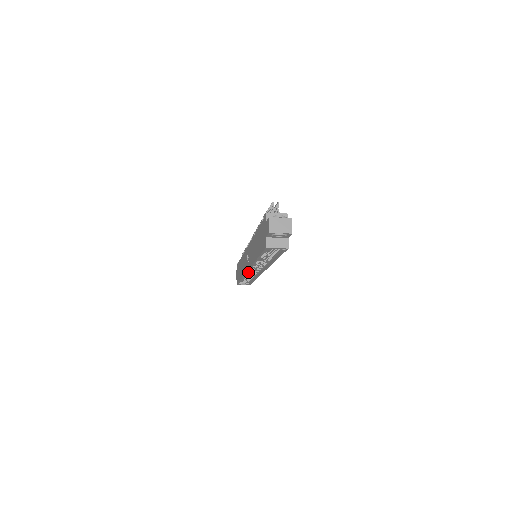
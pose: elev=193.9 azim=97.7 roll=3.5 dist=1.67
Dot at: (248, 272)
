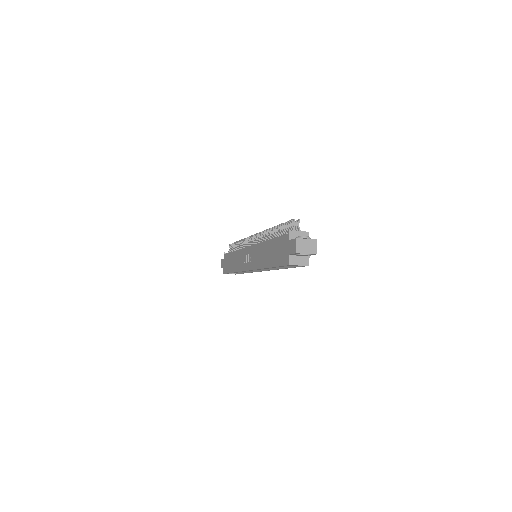
Dot at: occluded
